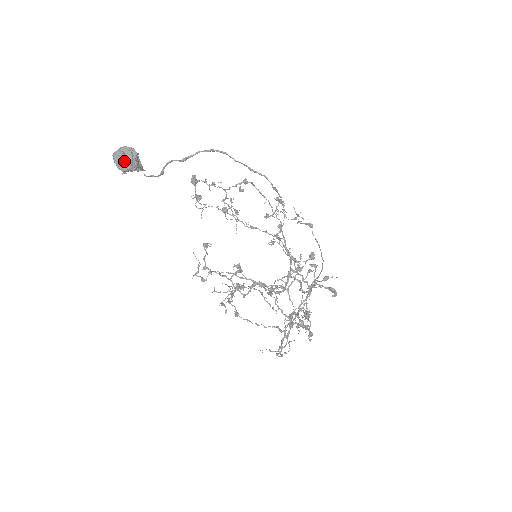
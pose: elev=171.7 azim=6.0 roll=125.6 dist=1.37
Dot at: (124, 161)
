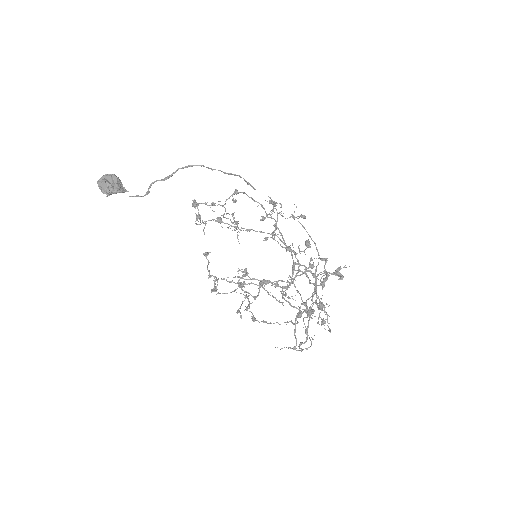
Dot at: (106, 185)
